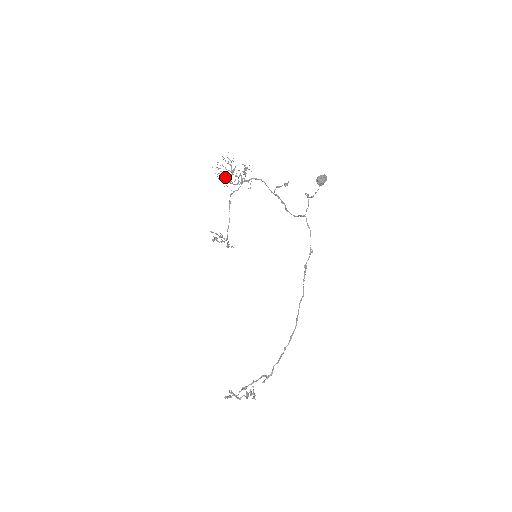
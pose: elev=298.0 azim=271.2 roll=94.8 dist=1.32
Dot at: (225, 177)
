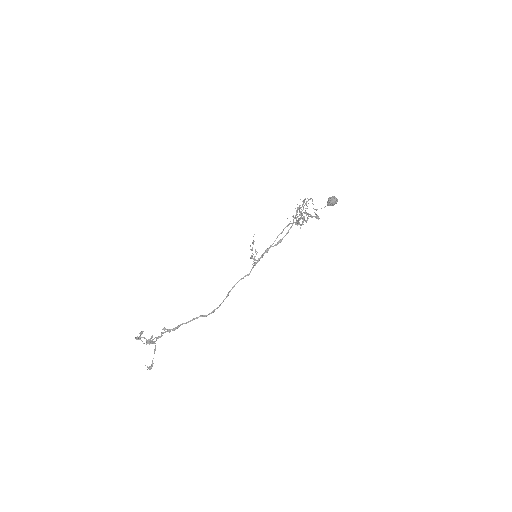
Dot at: (296, 219)
